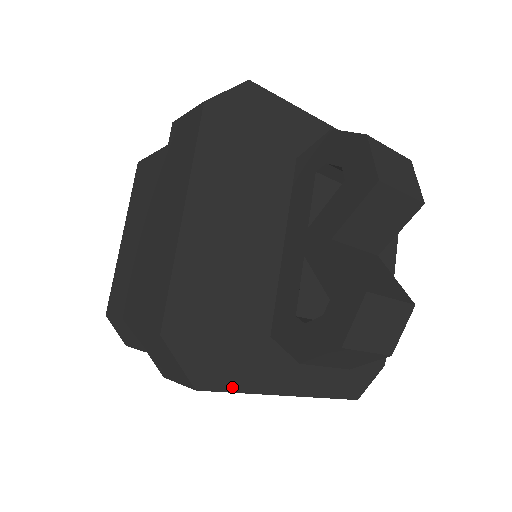
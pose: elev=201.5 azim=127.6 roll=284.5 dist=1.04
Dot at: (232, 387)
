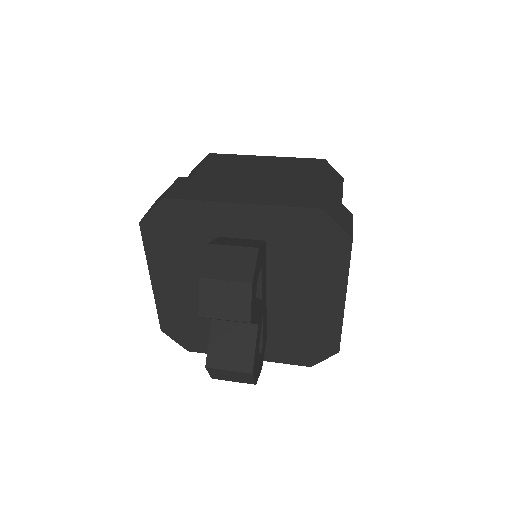
Dot at: occluded
